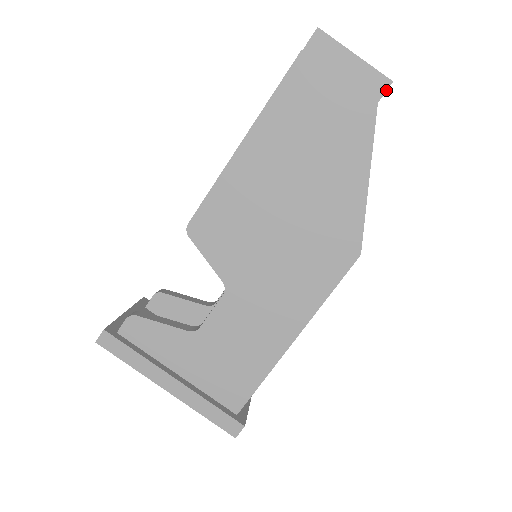
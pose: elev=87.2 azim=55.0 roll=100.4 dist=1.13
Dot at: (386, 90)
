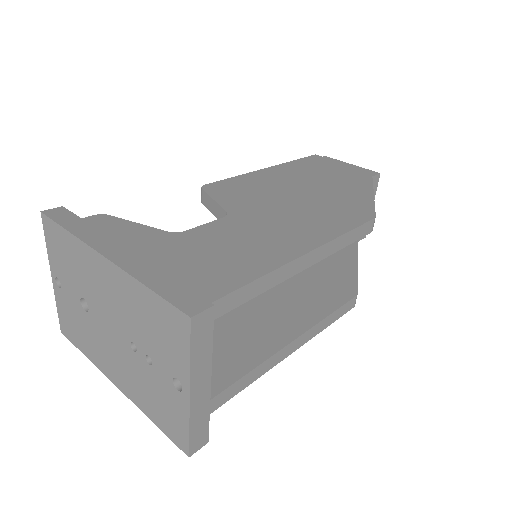
Dot at: (376, 174)
